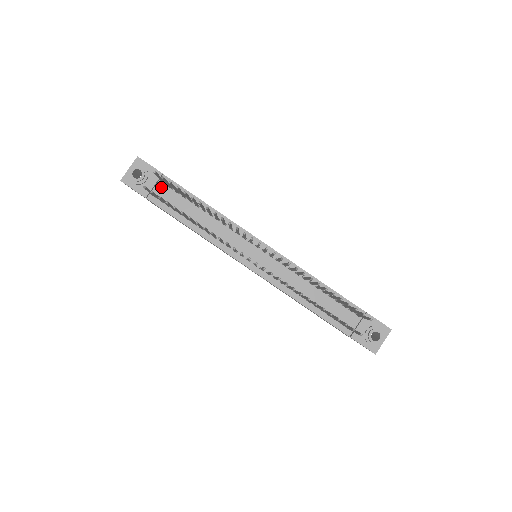
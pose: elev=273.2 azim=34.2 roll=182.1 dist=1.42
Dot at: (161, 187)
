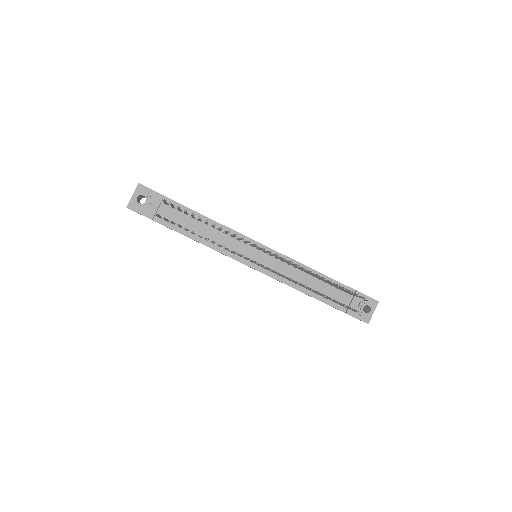
Dot at: (164, 208)
